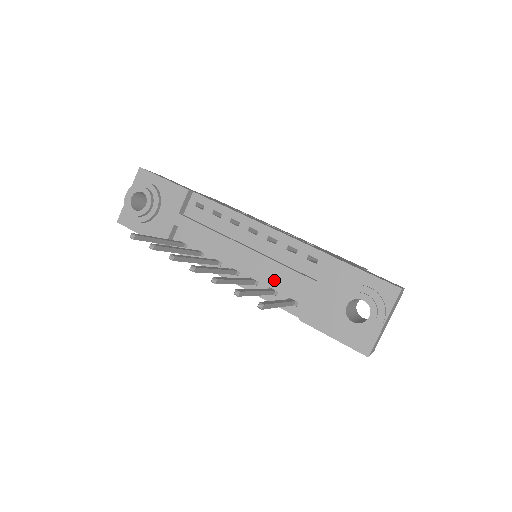
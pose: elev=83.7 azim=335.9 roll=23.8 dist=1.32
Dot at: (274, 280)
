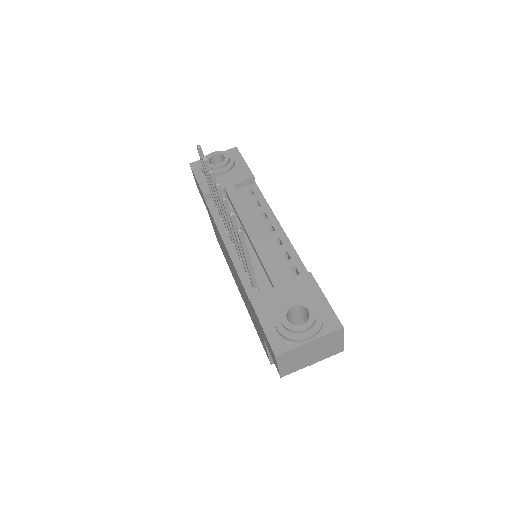
Dot at: (256, 265)
